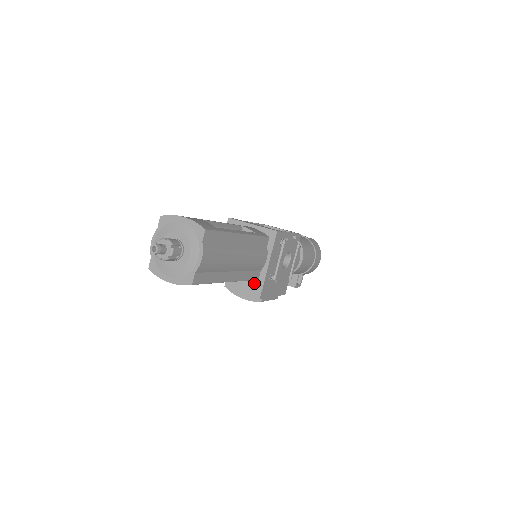
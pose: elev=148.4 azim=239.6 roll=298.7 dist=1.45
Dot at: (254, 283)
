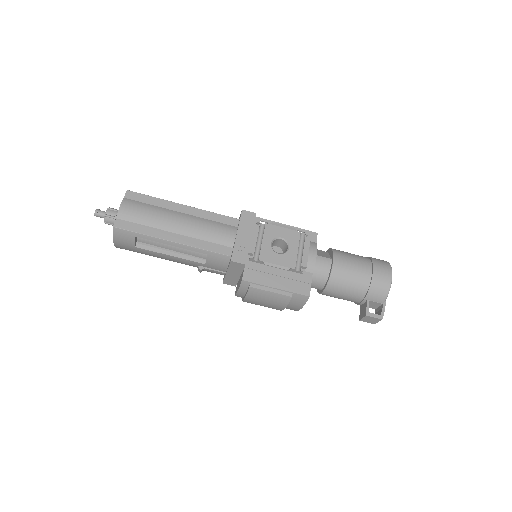
Dot at: (229, 262)
